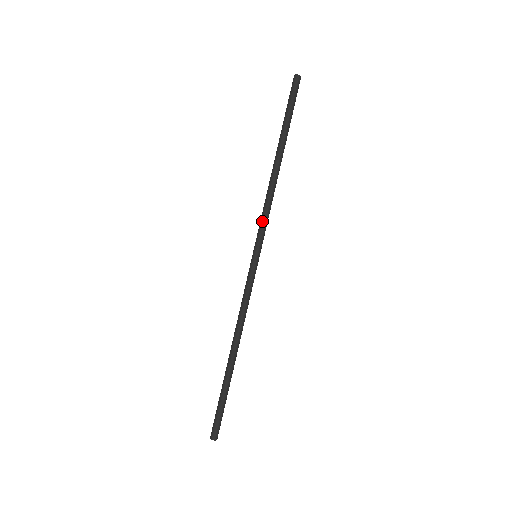
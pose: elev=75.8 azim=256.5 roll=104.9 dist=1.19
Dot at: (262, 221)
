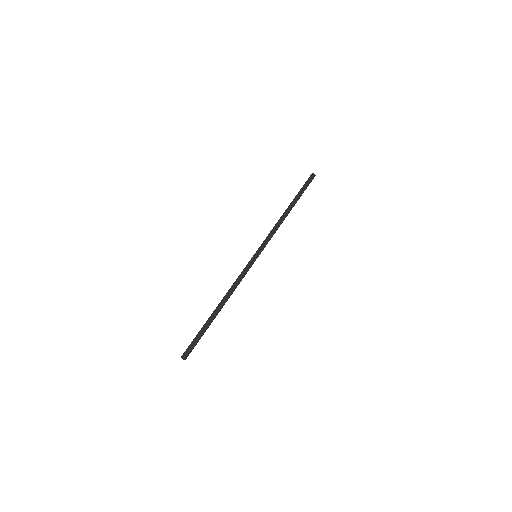
Dot at: (266, 237)
